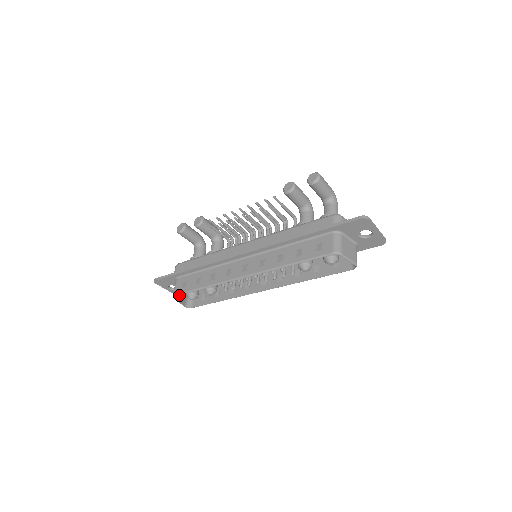
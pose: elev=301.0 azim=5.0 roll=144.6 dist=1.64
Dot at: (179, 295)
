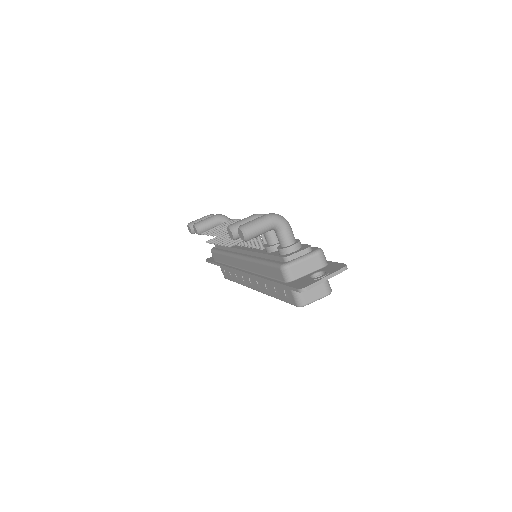
Dot at: occluded
